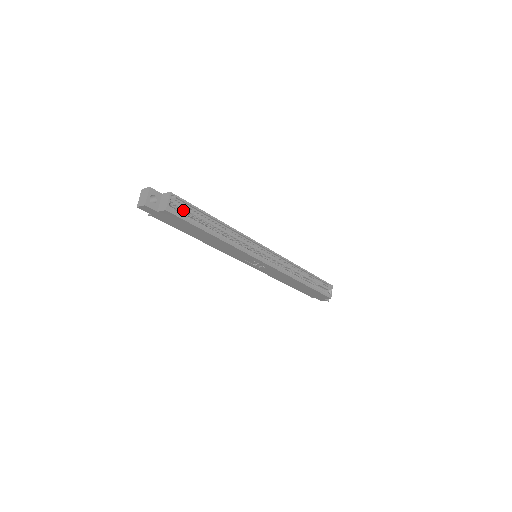
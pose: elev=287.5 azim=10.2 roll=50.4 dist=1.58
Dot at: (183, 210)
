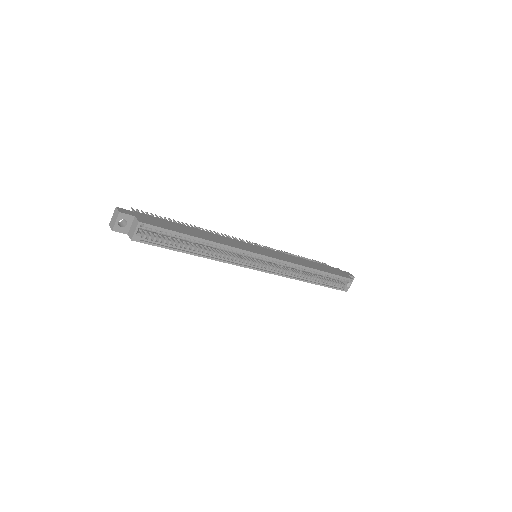
Dot at: occluded
